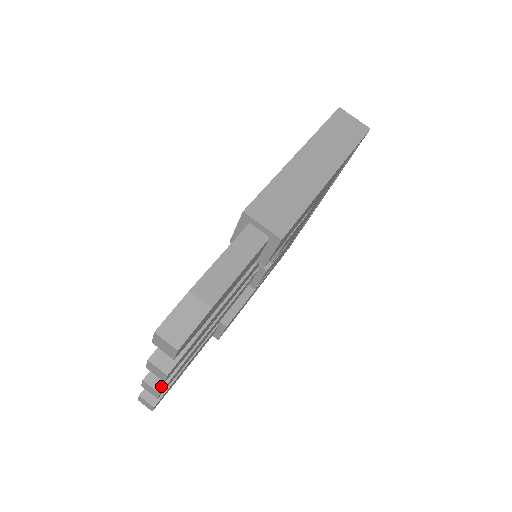
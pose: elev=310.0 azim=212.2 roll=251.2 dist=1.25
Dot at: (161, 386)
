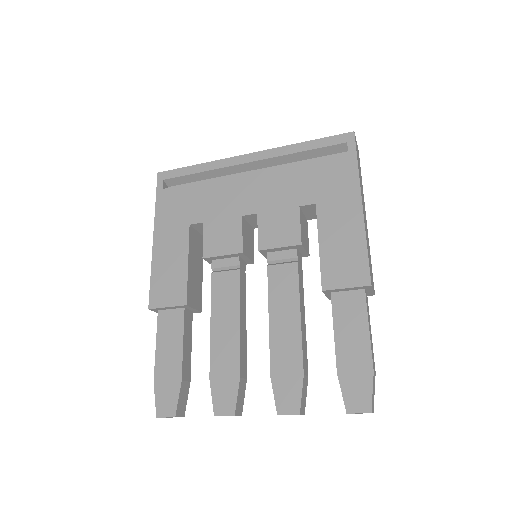
Dot at: (242, 410)
